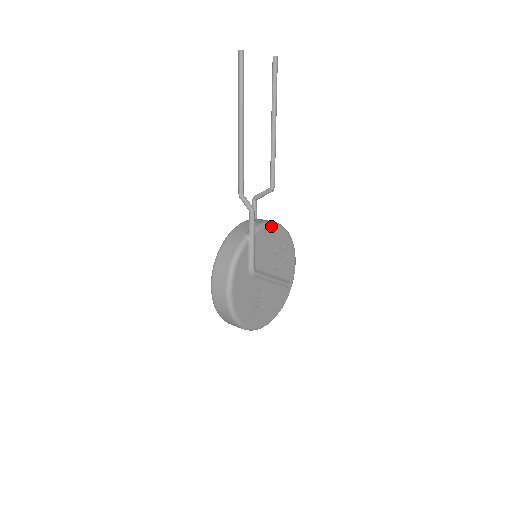
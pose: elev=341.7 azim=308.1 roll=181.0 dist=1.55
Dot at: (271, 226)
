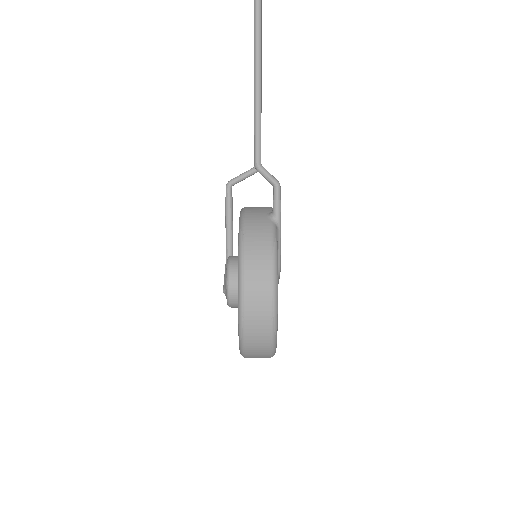
Dot at: occluded
